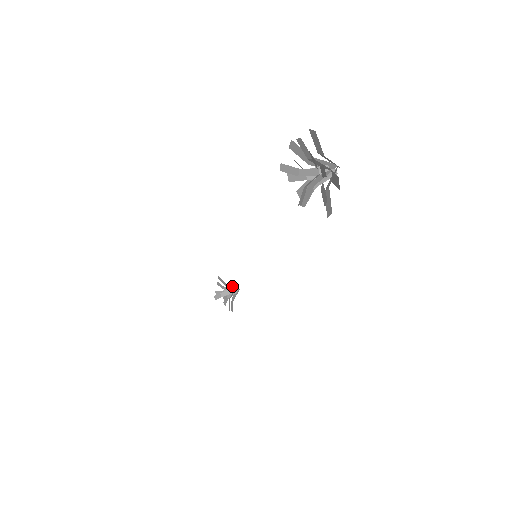
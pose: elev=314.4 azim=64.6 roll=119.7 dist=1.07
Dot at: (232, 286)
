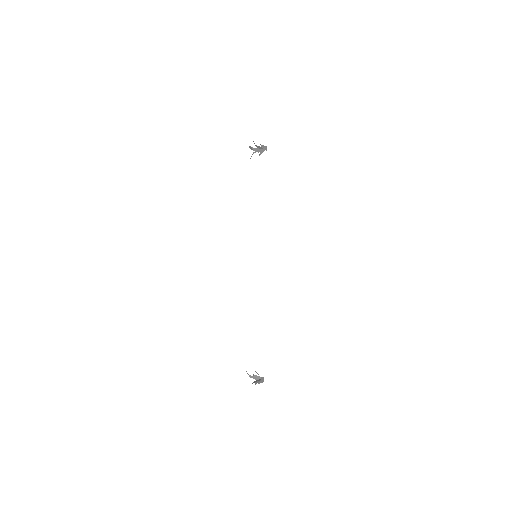
Dot at: (262, 378)
